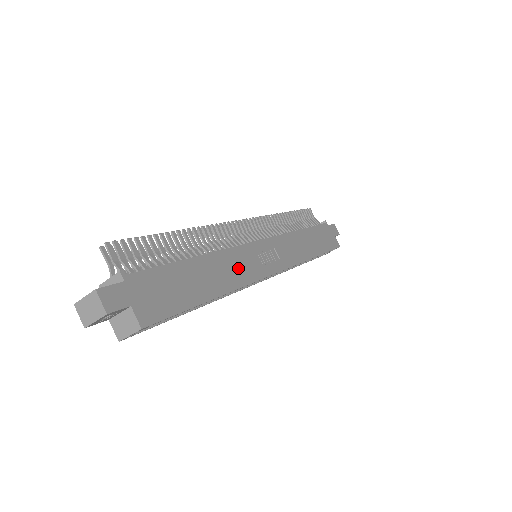
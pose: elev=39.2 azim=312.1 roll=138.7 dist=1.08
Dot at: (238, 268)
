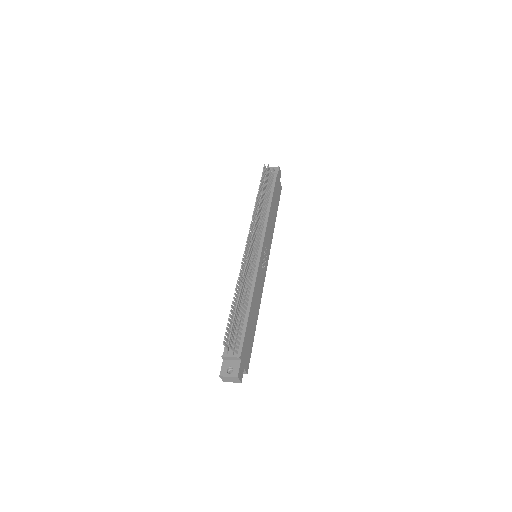
Dot at: (259, 288)
